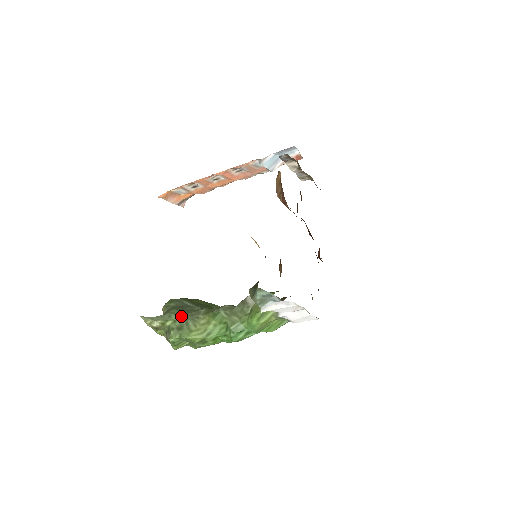
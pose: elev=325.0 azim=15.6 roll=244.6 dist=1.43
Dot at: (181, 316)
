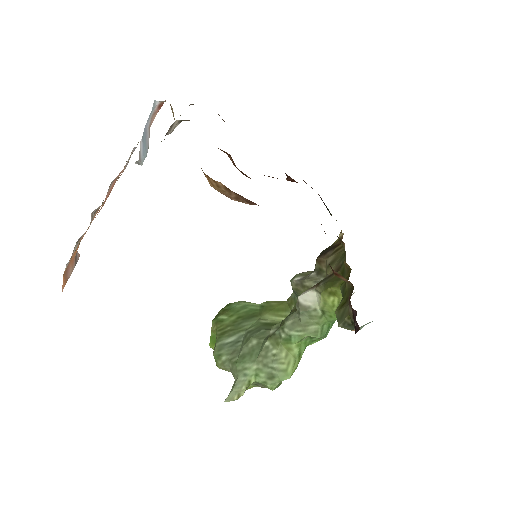
Dot at: (255, 366)
